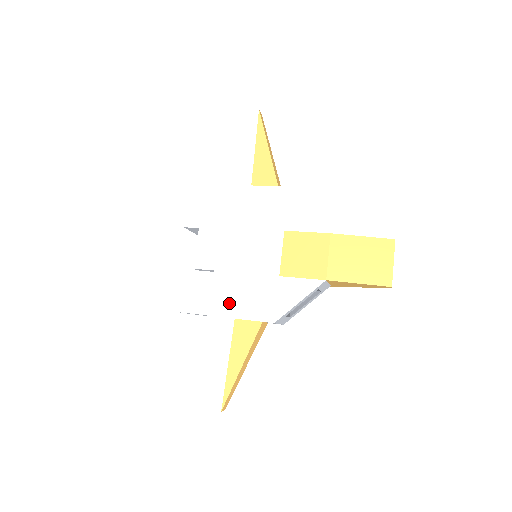
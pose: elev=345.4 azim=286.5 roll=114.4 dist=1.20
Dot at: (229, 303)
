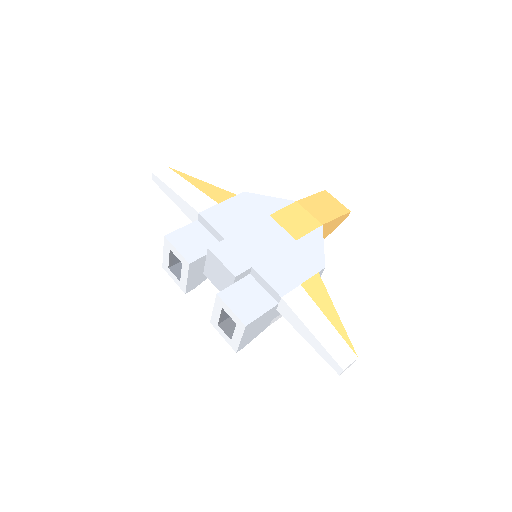
Dot at: (286, 278)
